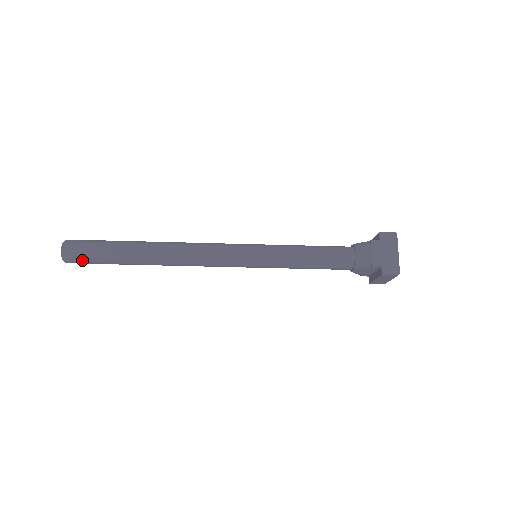
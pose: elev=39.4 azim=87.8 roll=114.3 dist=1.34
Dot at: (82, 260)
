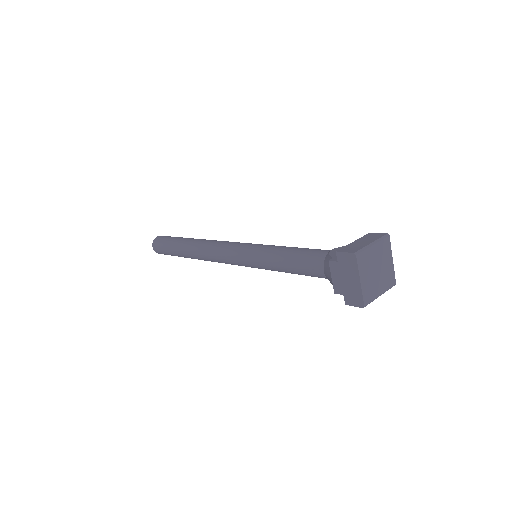
Dot at: (166, 254)
